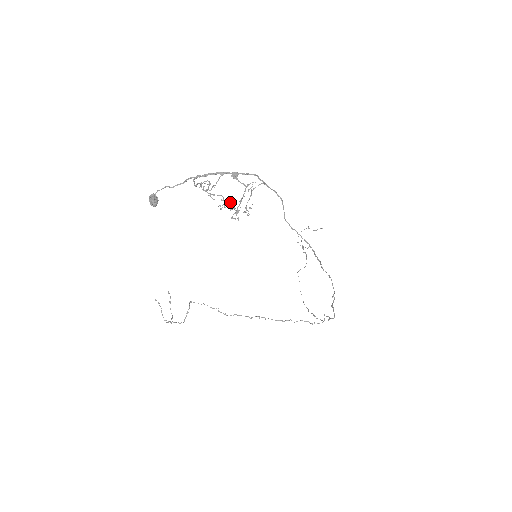
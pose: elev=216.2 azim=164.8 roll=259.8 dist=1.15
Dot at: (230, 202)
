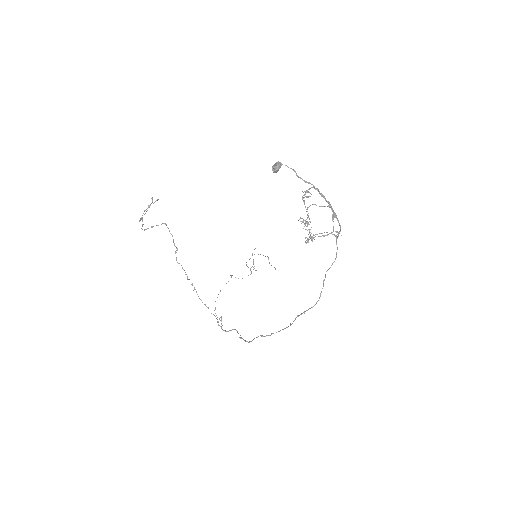
Dot at: occluded
